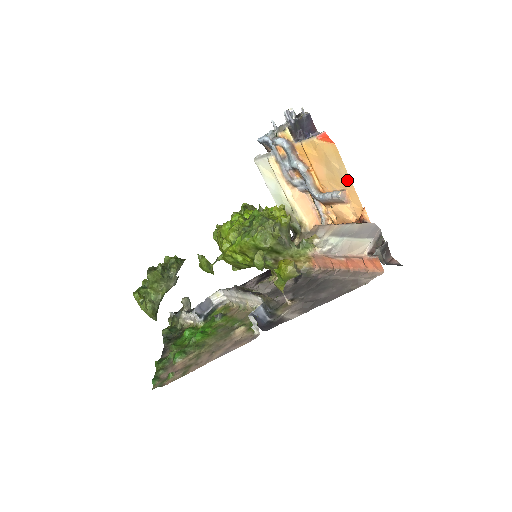
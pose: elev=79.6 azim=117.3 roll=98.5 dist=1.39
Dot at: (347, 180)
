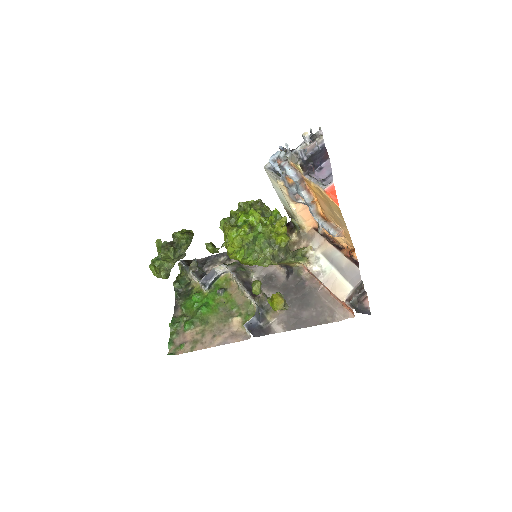
Dot at: (345, 227)
